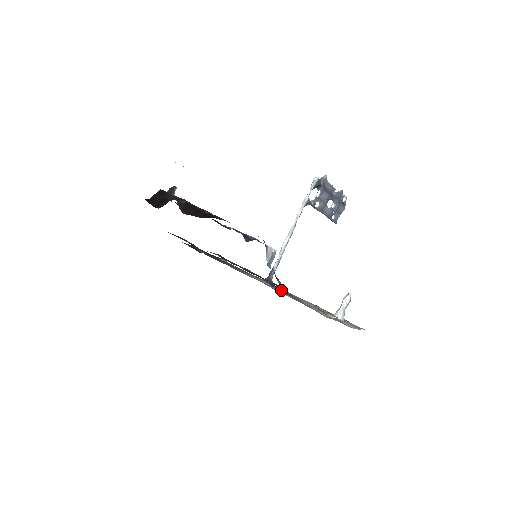
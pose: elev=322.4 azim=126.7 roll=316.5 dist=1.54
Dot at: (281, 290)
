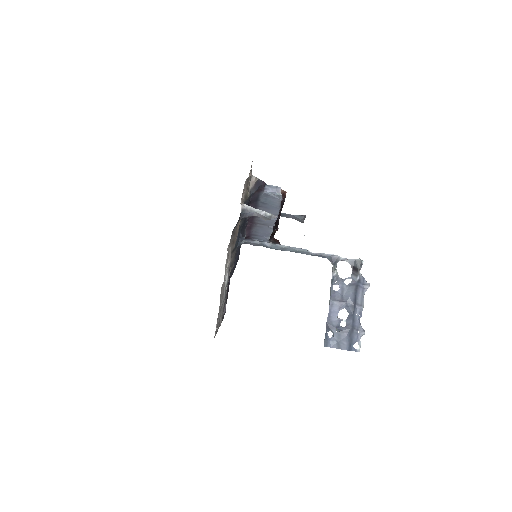
Dot at: occluded
